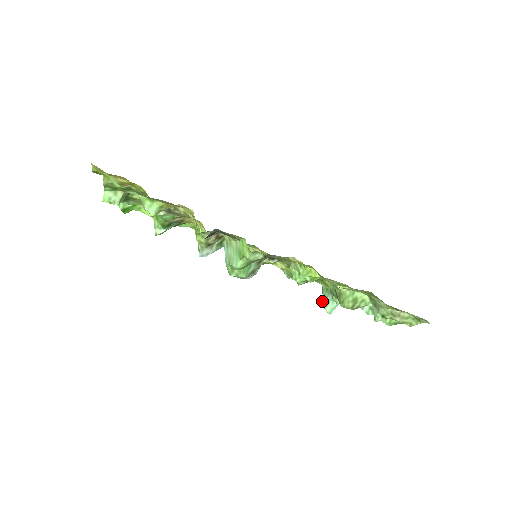
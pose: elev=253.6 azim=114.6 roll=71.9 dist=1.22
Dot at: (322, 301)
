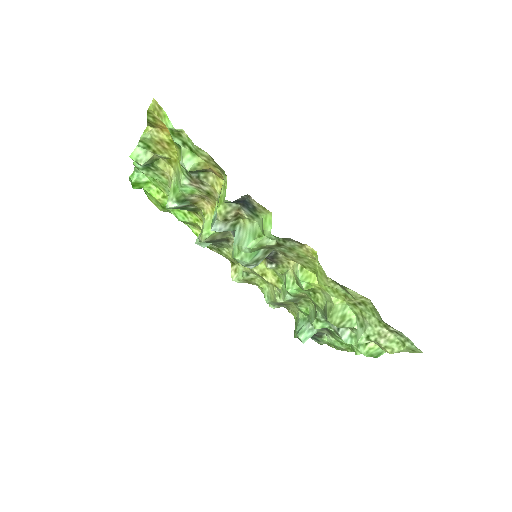
Dot at: (296, 330)
